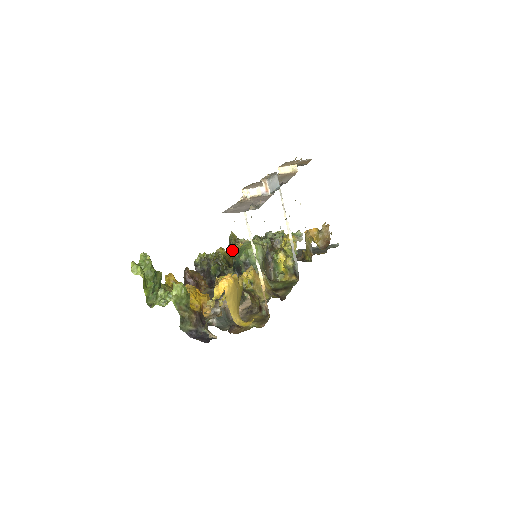
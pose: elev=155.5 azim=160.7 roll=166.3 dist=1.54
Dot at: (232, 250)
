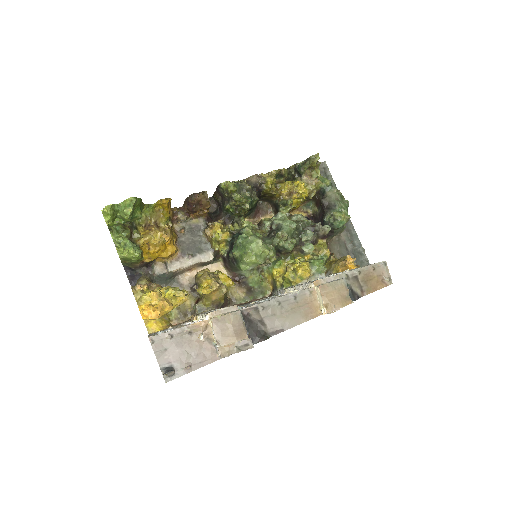
Dot at: (297, 171)
